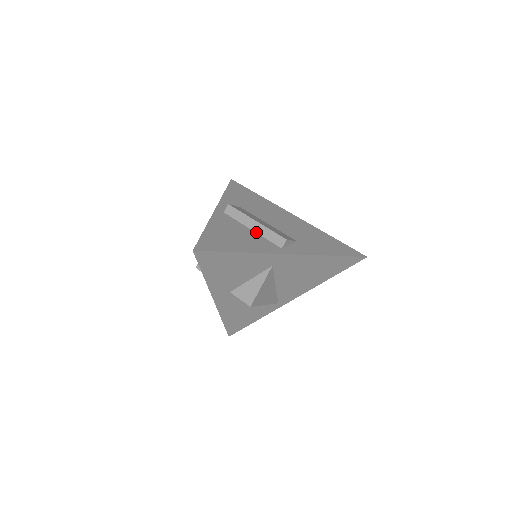
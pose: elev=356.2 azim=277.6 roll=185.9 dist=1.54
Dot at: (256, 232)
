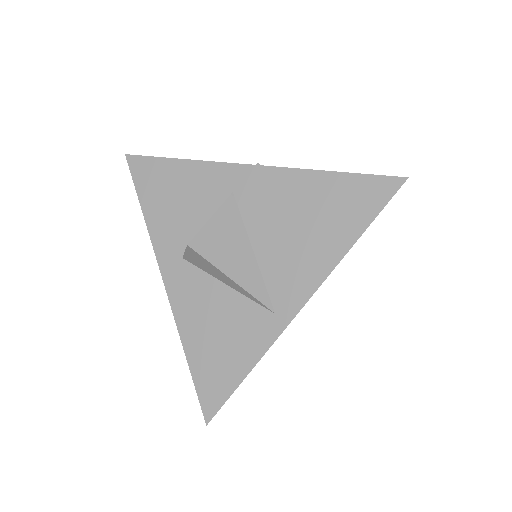
Dot at: occluded
